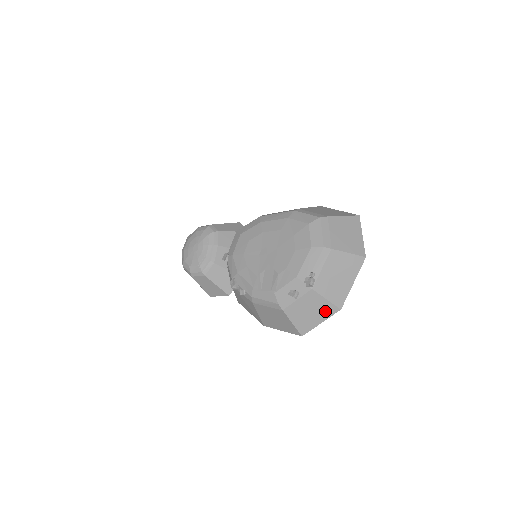
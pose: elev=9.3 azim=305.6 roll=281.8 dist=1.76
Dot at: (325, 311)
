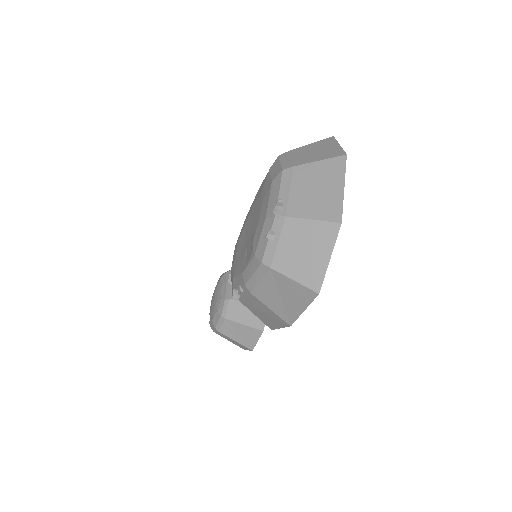
Dot at: (323, 238)
